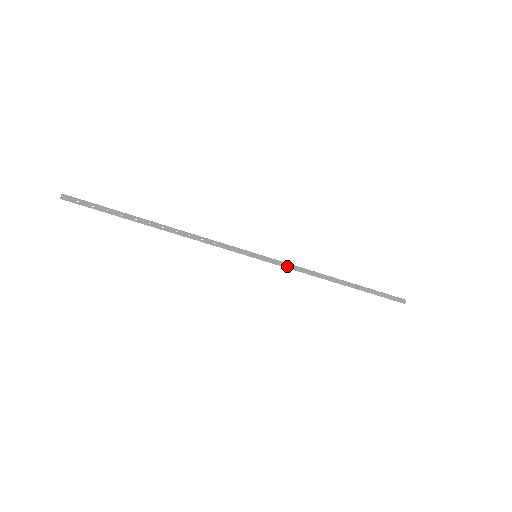
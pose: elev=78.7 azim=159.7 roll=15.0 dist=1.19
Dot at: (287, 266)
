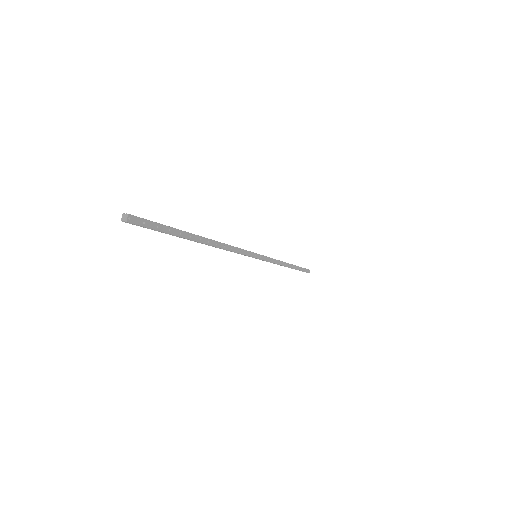
Dot at: (270, 260)
